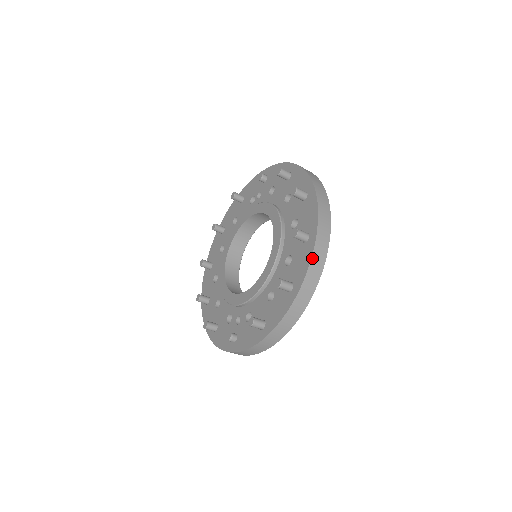
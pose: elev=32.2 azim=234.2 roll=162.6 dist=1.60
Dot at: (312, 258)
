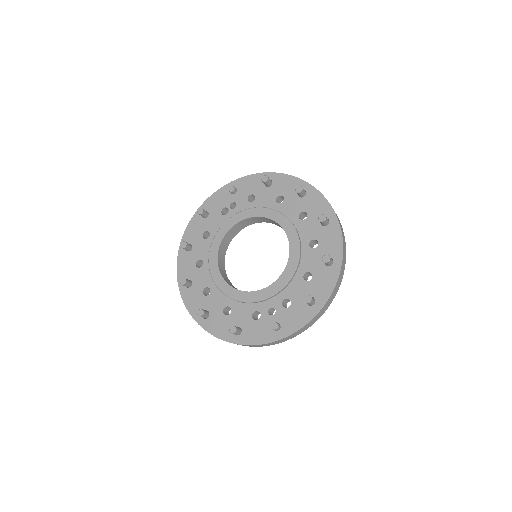
Dot at: (342, 234)
